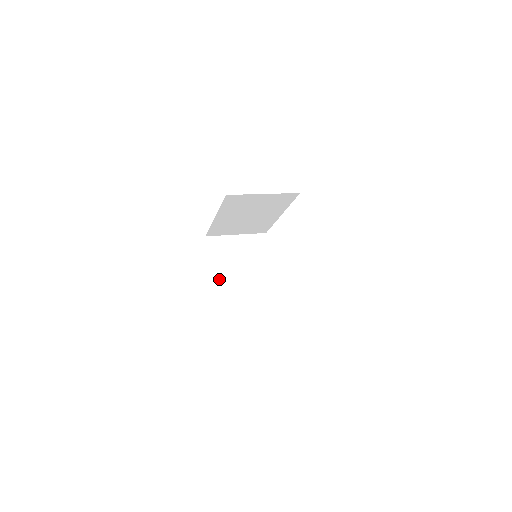
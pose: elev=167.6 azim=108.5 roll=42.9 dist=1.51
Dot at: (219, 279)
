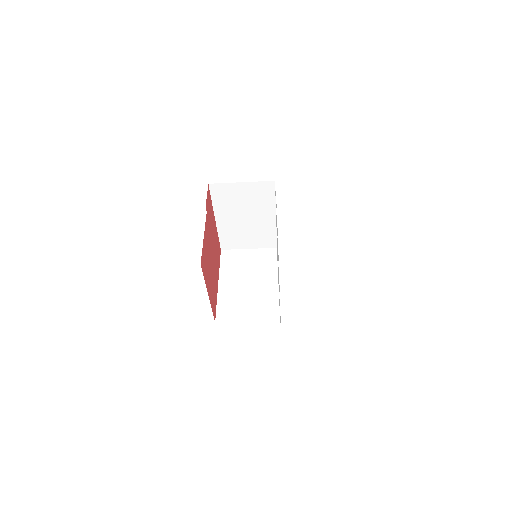
Dot at: (226, 281)
